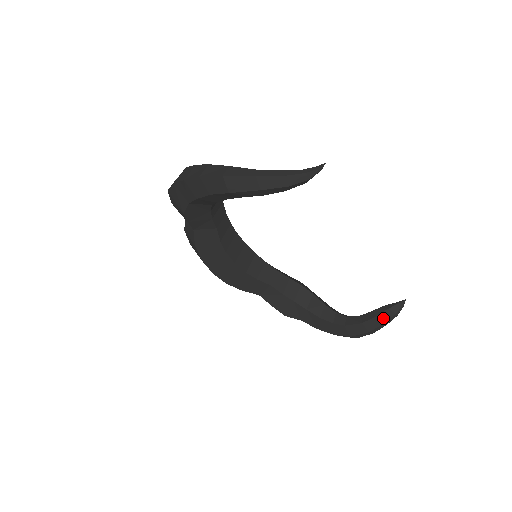
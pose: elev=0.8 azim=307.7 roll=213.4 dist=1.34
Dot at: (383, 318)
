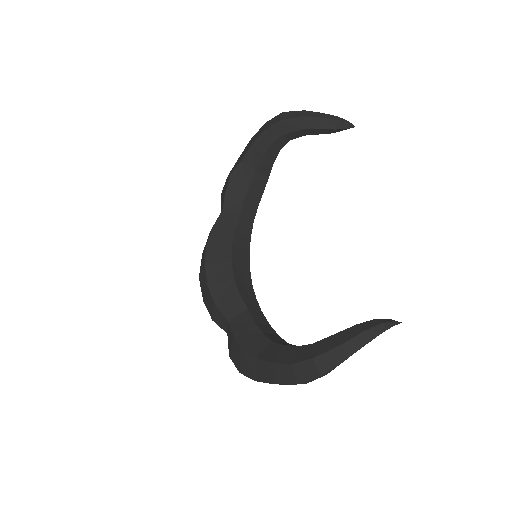
Dot at: (366, 326)
